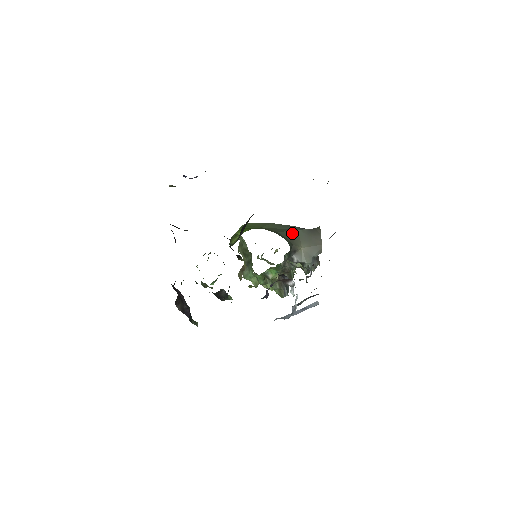
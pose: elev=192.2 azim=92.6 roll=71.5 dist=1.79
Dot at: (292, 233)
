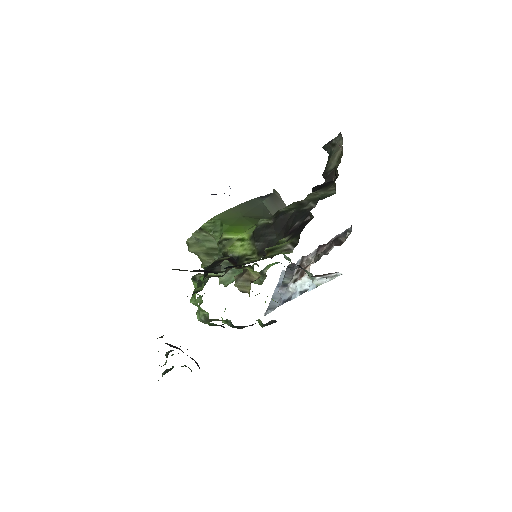
Dot at: (266, 209)
